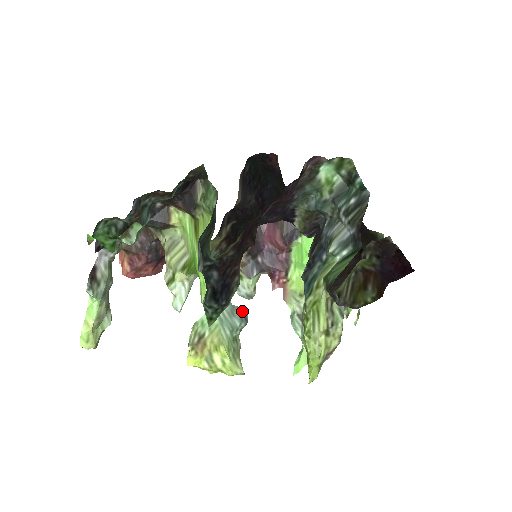
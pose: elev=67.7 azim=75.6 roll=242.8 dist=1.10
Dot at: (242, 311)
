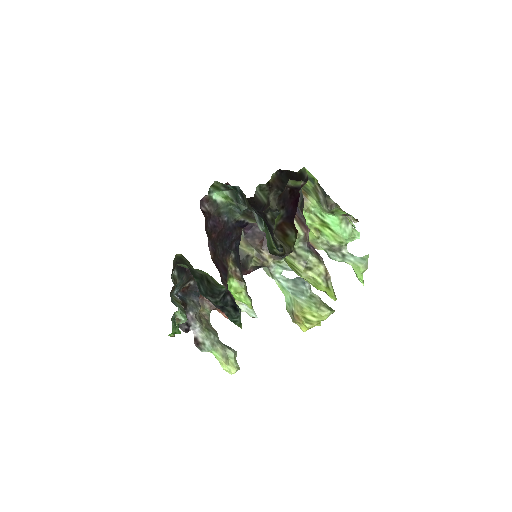
Dot at: (300, 278)
